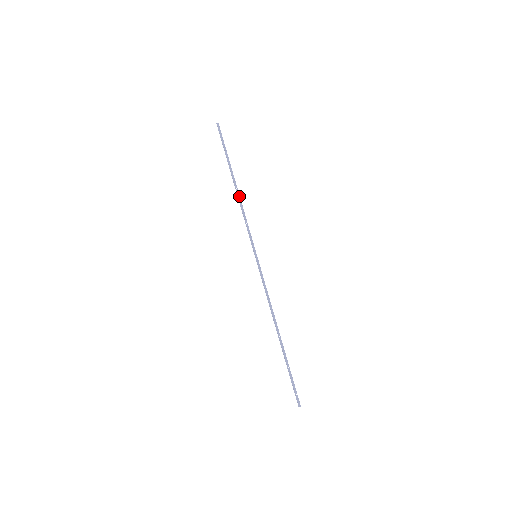
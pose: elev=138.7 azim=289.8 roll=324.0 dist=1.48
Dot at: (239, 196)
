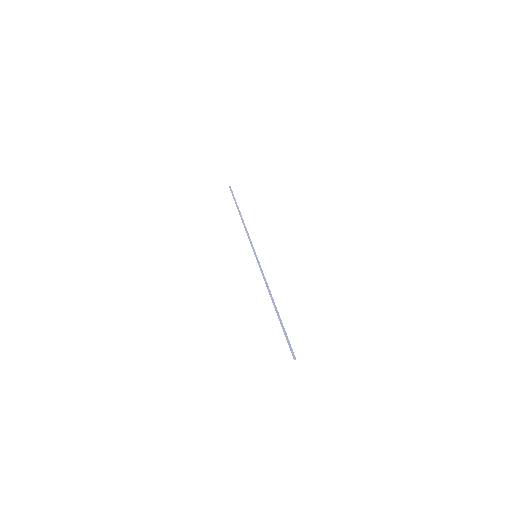
Dot at: occluded
